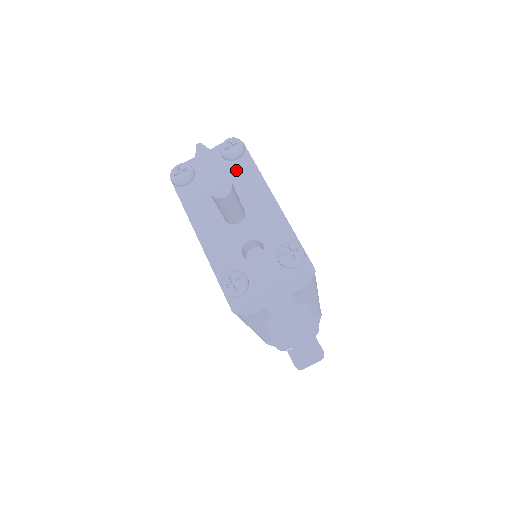
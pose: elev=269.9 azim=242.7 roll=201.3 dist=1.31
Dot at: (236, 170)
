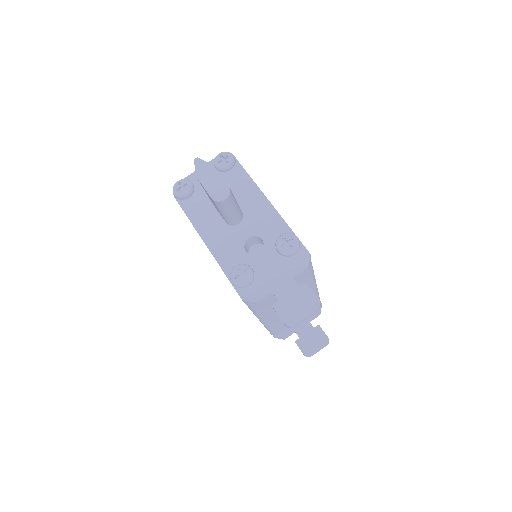
Dot at: (230, 179)
